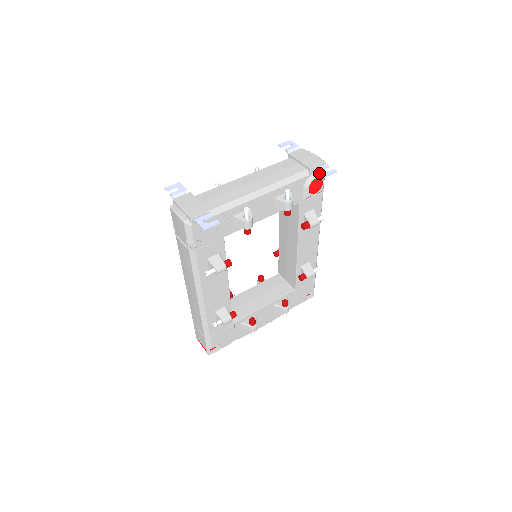
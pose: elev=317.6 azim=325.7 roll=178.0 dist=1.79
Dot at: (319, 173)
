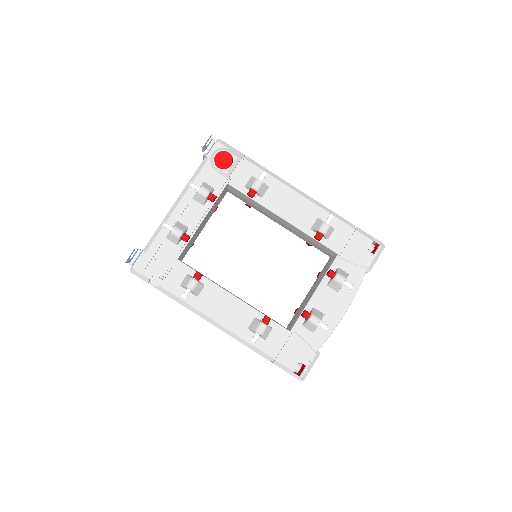
Dot at: (202, 149)
